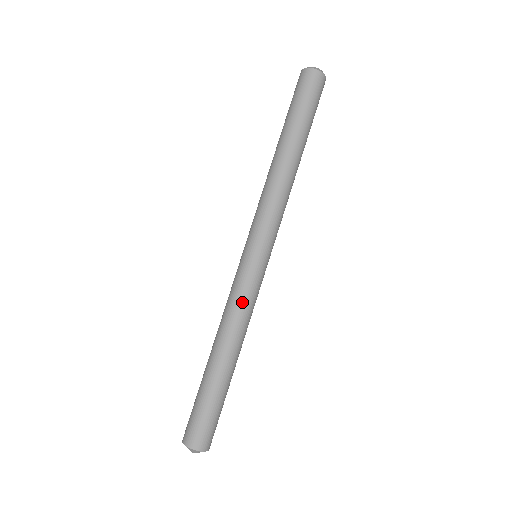
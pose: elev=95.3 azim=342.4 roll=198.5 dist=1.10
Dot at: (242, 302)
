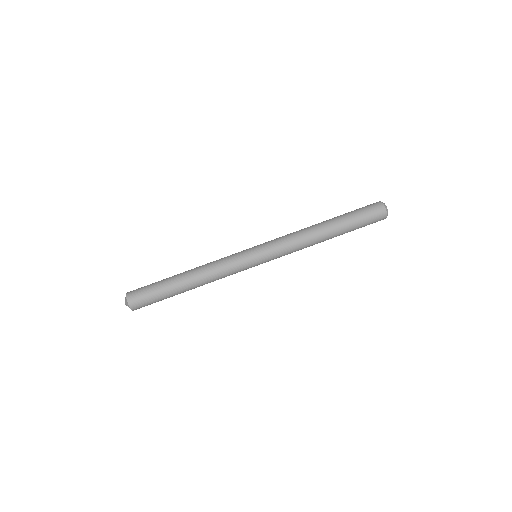
Dot at: (226, 270)
